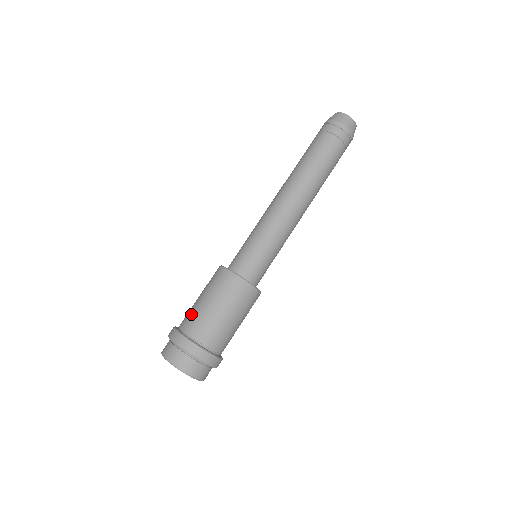
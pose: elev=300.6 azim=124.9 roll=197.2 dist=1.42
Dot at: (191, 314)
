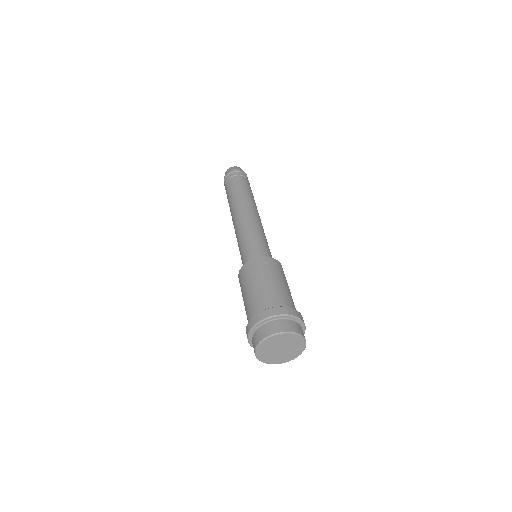
Dot at: (257, 299)
